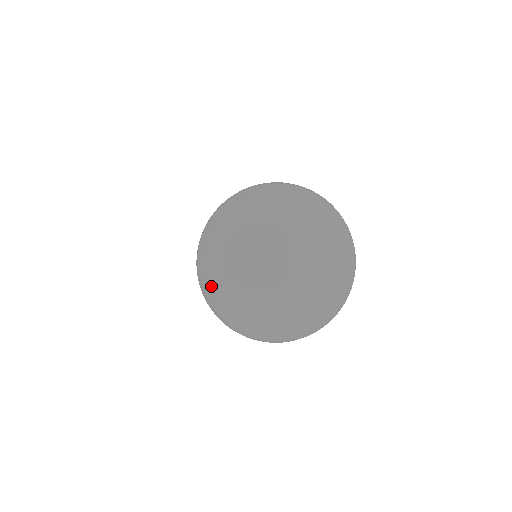
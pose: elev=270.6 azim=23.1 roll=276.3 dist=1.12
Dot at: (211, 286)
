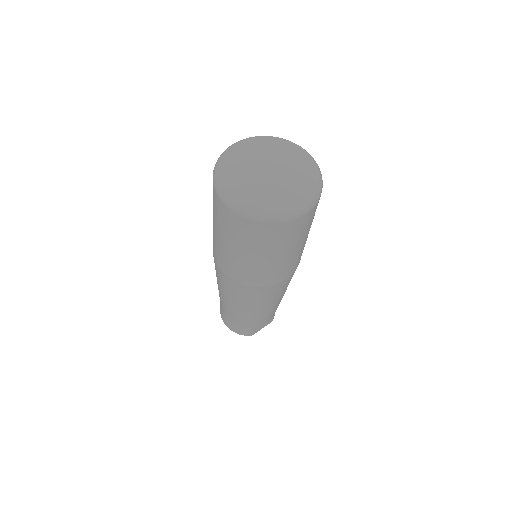
Dot at: (222, 160)
